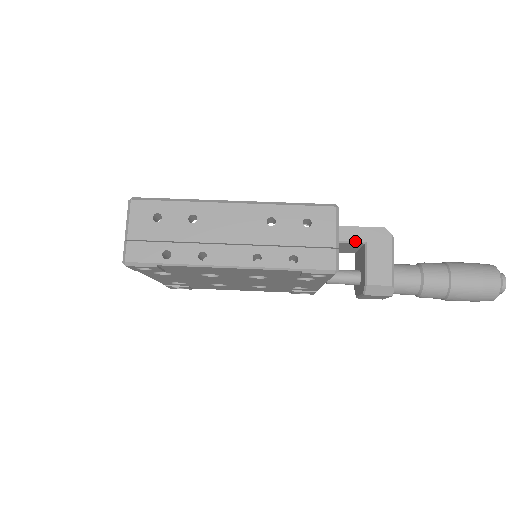
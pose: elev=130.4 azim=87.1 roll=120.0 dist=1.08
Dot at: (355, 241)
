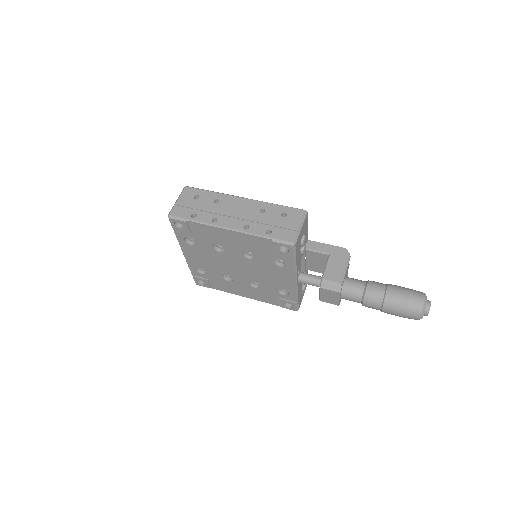
Dot at: (322, 252)
